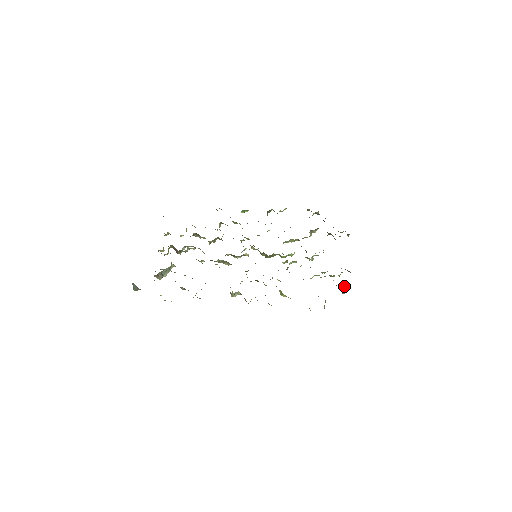
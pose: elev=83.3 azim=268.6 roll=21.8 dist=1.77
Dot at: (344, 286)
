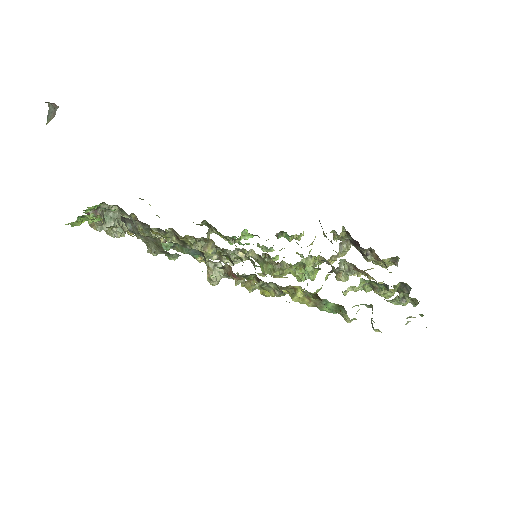
Dot at: occluded
